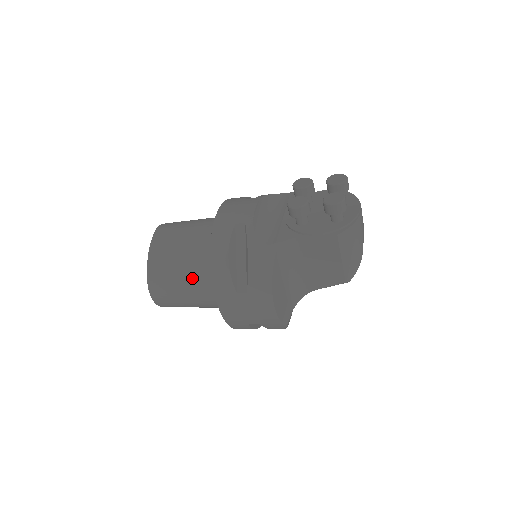
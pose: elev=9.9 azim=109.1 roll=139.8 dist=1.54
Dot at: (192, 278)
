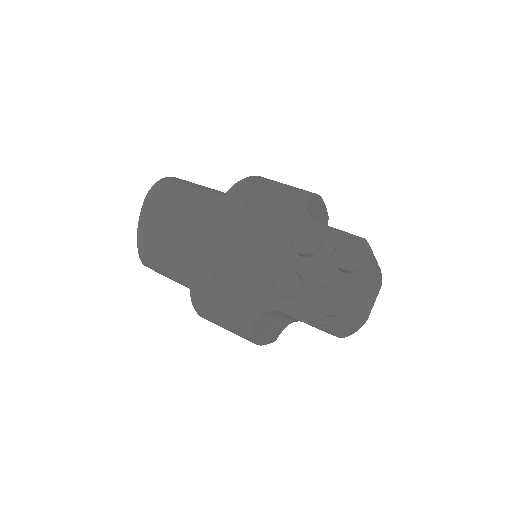
Dot at: (181, 276)
